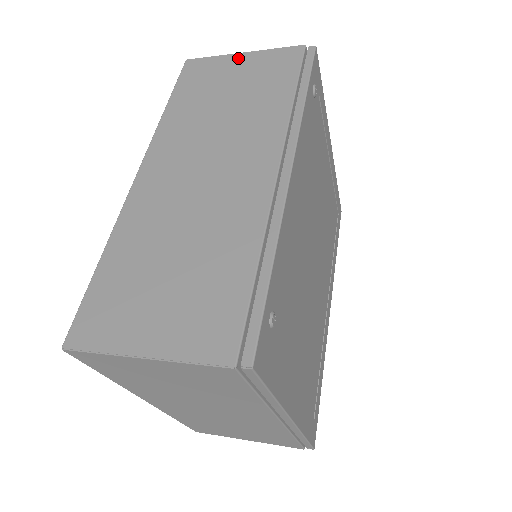
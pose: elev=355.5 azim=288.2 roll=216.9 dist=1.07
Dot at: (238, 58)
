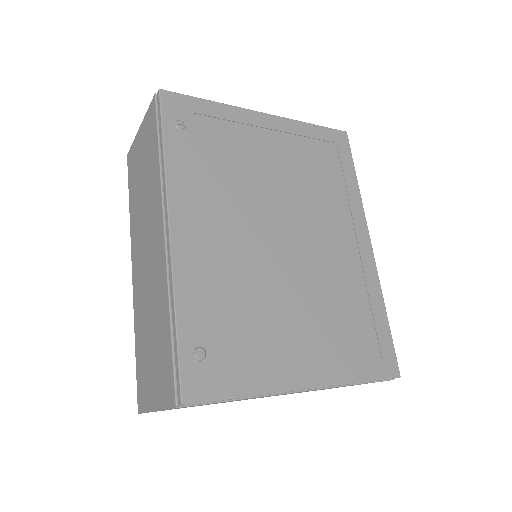
Dot at: (139, 135)
